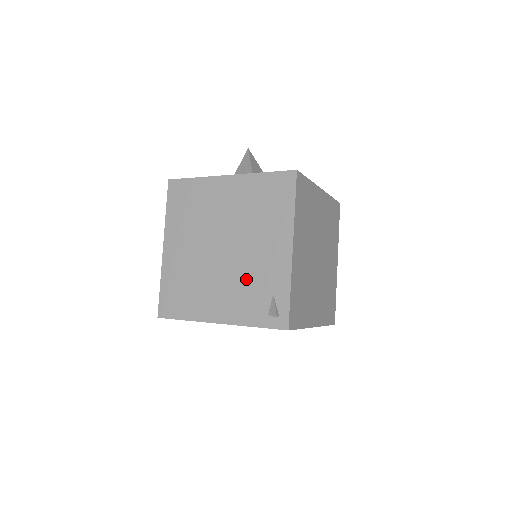
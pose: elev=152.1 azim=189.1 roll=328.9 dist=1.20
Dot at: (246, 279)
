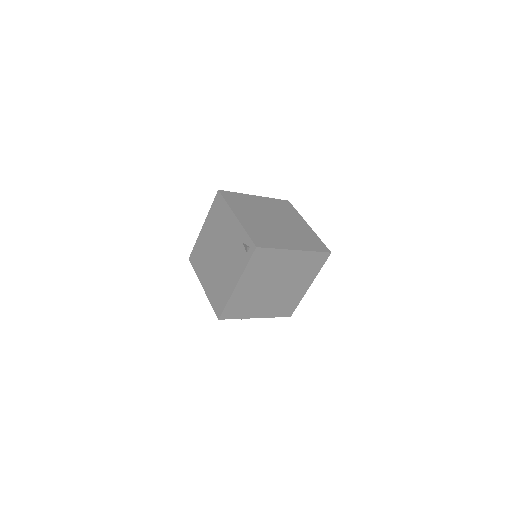
Dot at: (232, 252)
